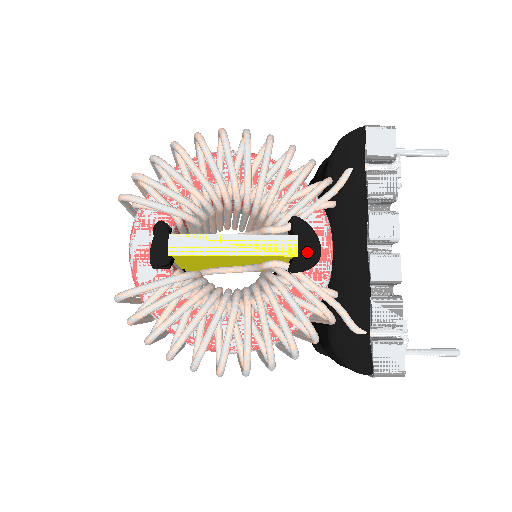
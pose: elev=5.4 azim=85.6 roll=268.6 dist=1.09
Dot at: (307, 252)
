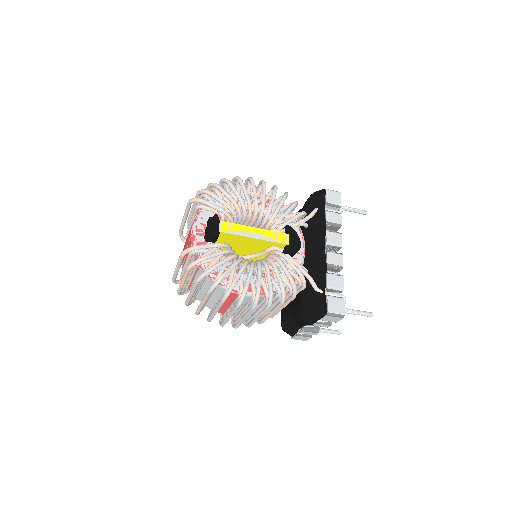
Dot at: (294, 244)
